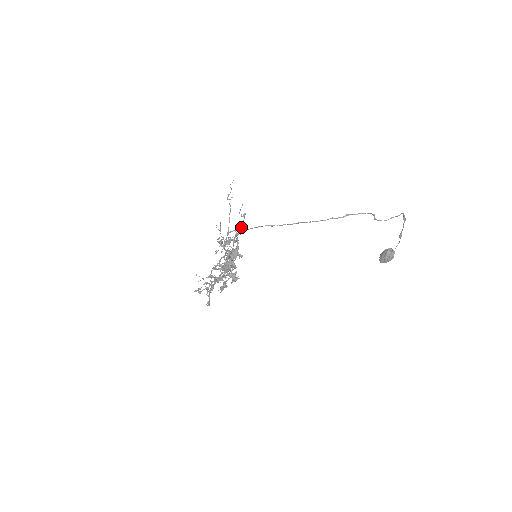
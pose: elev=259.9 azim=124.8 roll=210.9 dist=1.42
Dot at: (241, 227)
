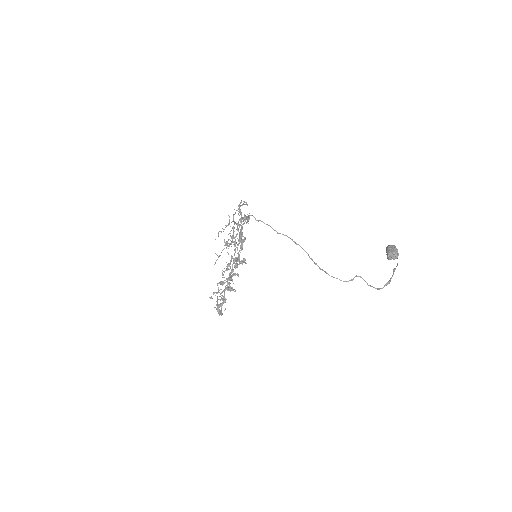
Dot at: occluded
